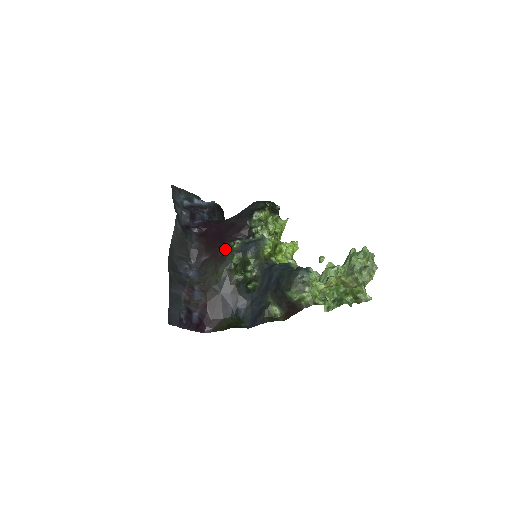
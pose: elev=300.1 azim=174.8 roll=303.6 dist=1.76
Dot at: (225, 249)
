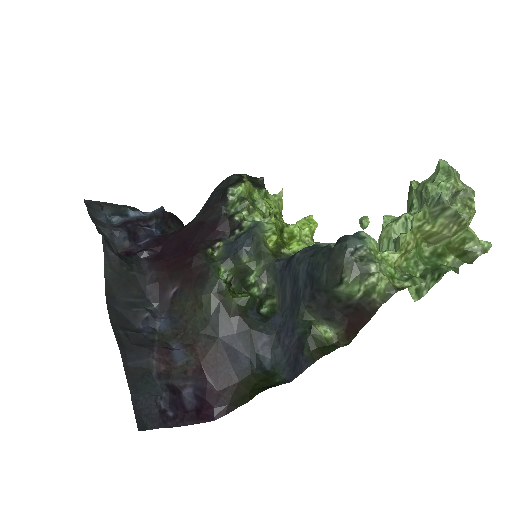
Dot at: (201, 263)
